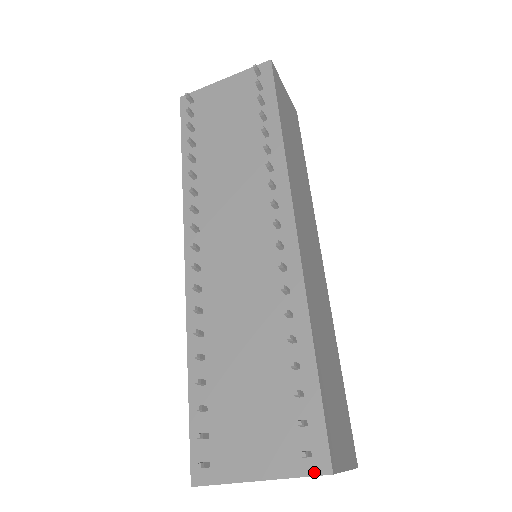
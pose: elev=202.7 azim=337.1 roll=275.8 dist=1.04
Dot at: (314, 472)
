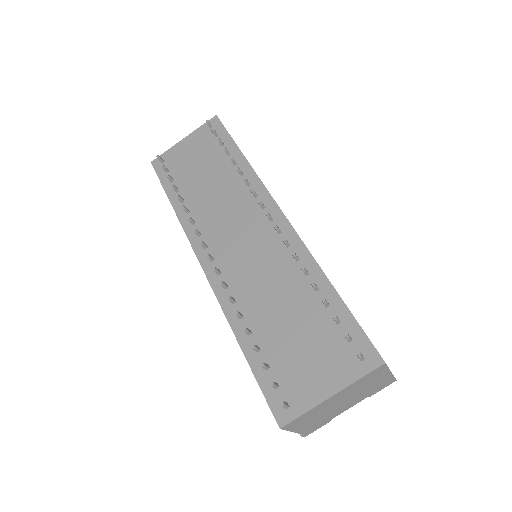
Dot at: (371, 368)
